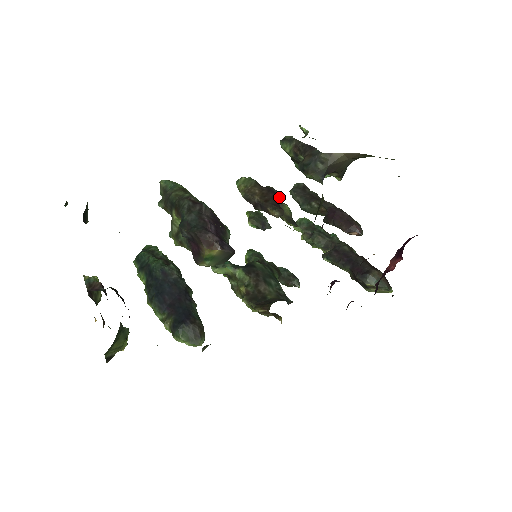
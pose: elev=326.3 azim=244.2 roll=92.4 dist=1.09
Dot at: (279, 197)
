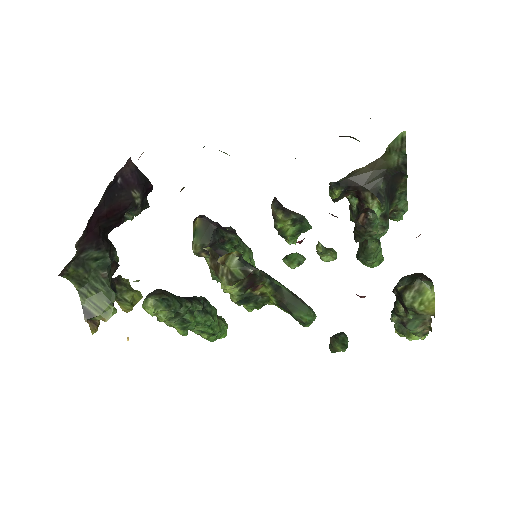
Dot at: occluded
